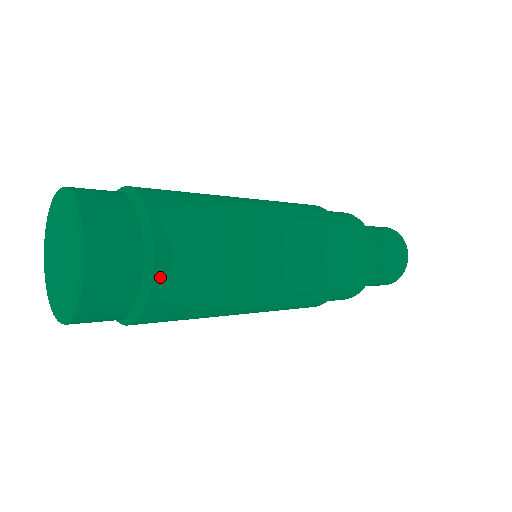
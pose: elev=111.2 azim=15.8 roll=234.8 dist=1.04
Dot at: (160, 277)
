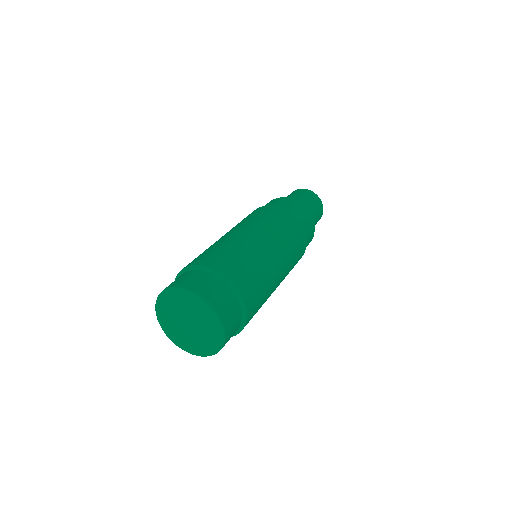
Dot at: (249, 317)
